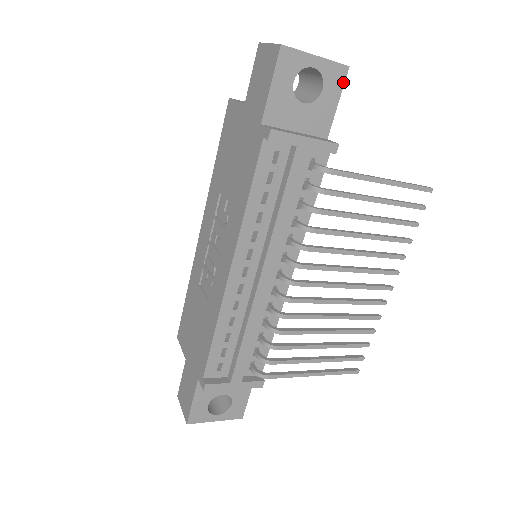
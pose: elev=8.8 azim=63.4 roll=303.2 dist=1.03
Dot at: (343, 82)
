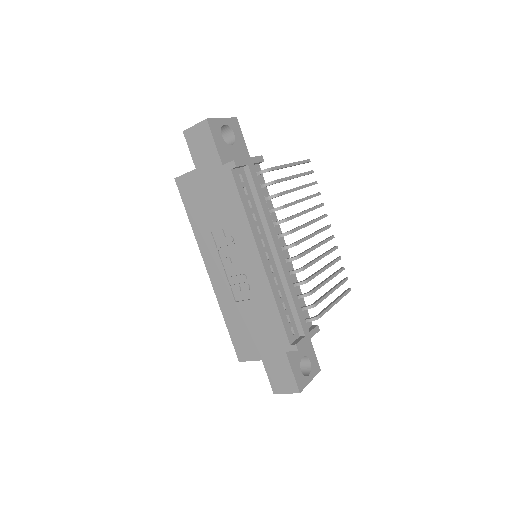
Dot at: (239, 127)
